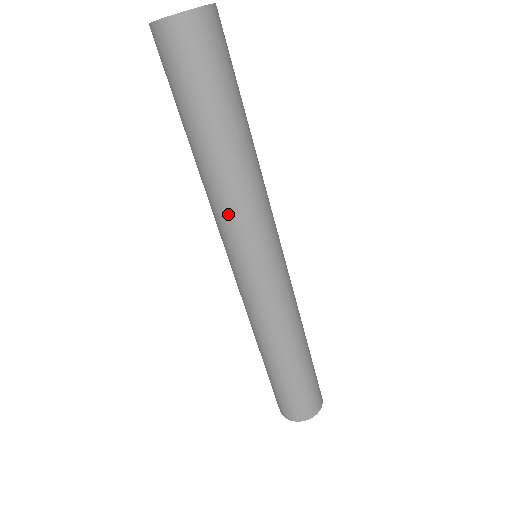
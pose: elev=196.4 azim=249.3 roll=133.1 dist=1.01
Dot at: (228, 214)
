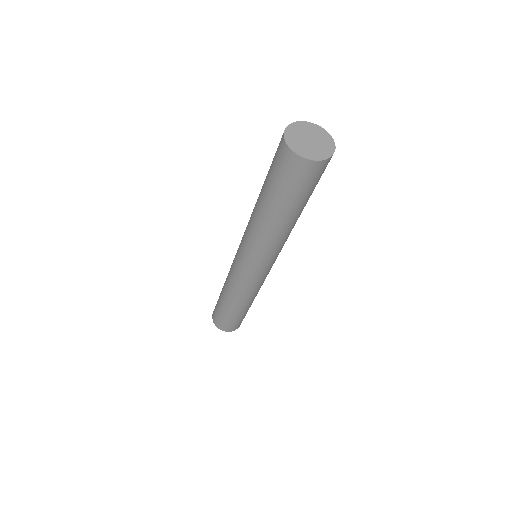
Dot at: (278, 248)
